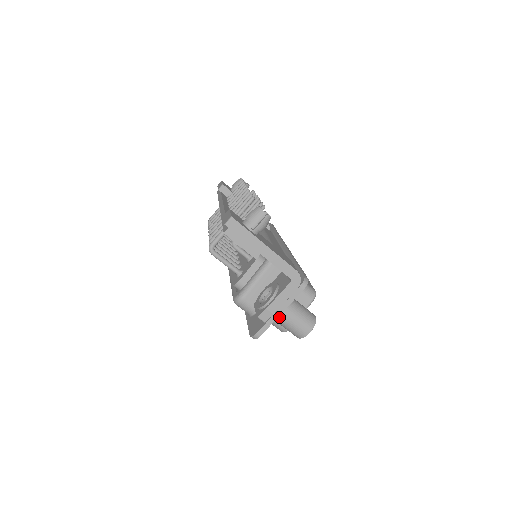
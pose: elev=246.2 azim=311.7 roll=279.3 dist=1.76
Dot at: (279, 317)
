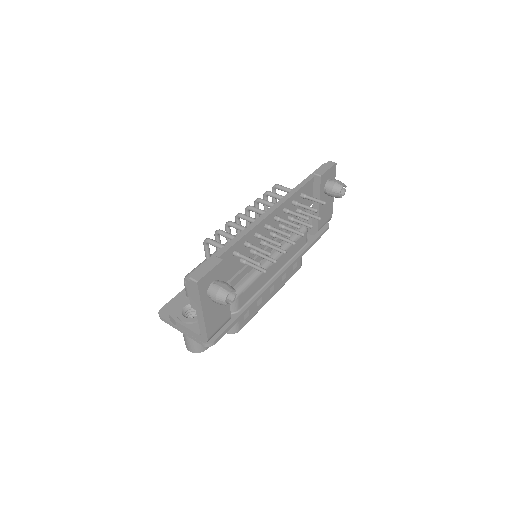
Dot at: occluded
